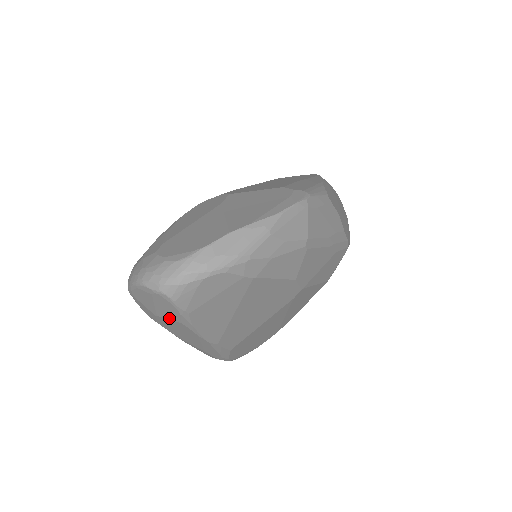
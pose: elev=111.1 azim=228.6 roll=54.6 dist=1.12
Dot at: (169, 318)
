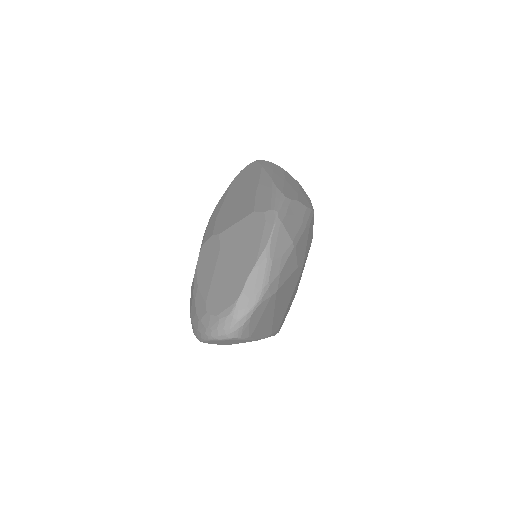
Dot at: (237, 343)
